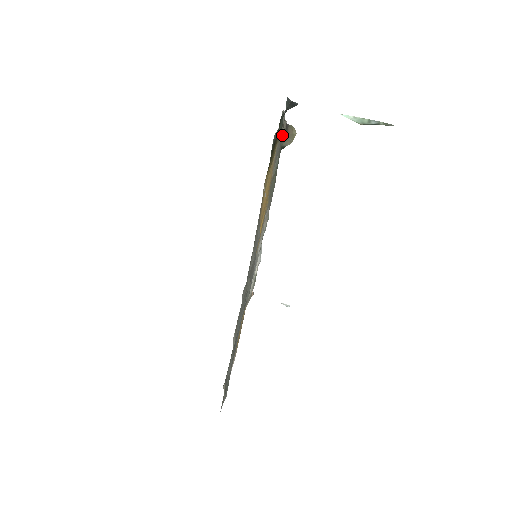
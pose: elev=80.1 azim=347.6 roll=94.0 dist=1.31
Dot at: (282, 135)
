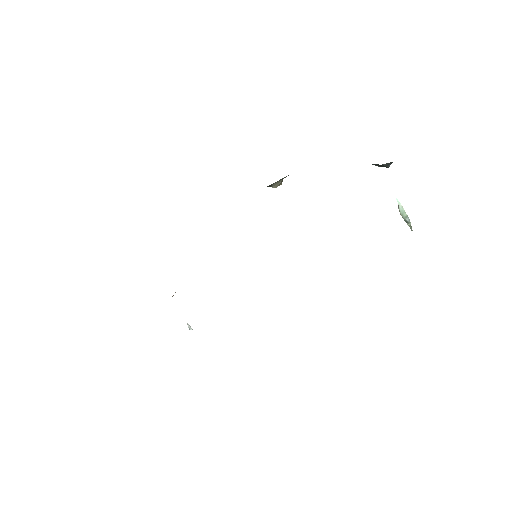
Dot at: occluded
